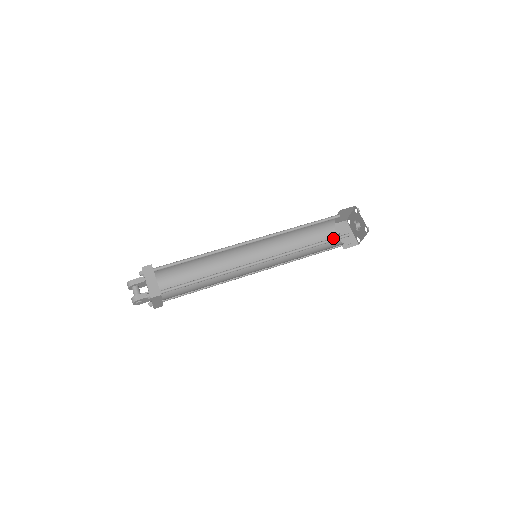
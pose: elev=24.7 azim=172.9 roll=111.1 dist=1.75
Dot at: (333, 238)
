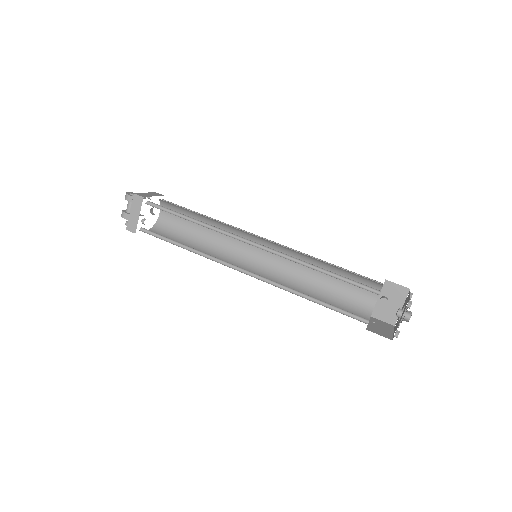
Dot at: occluded
